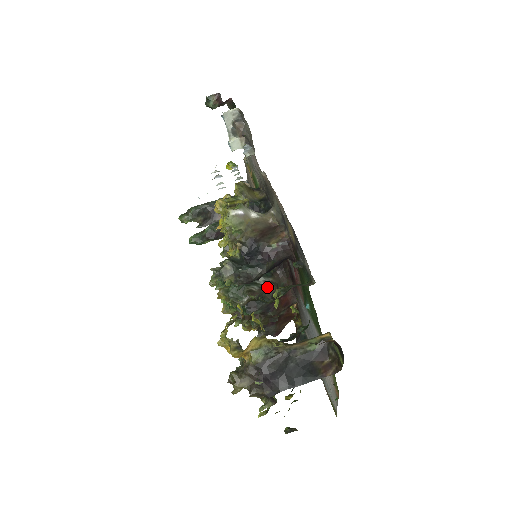
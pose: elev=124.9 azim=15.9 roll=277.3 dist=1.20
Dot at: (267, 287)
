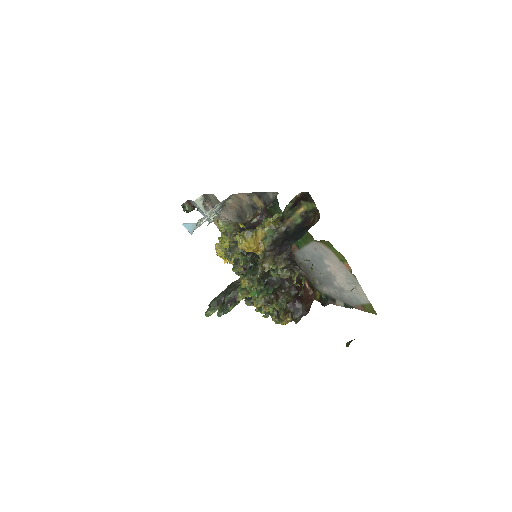
Dot at: occluded
